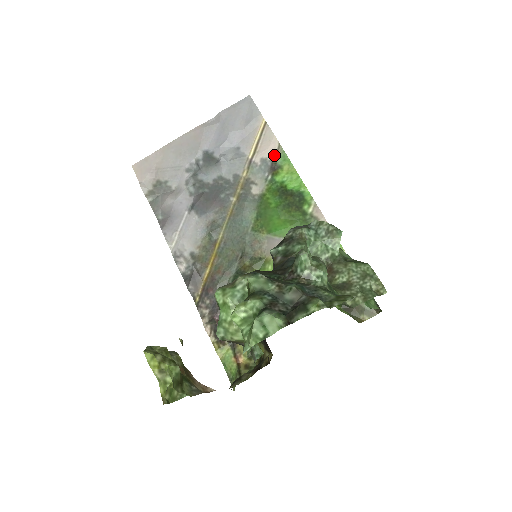
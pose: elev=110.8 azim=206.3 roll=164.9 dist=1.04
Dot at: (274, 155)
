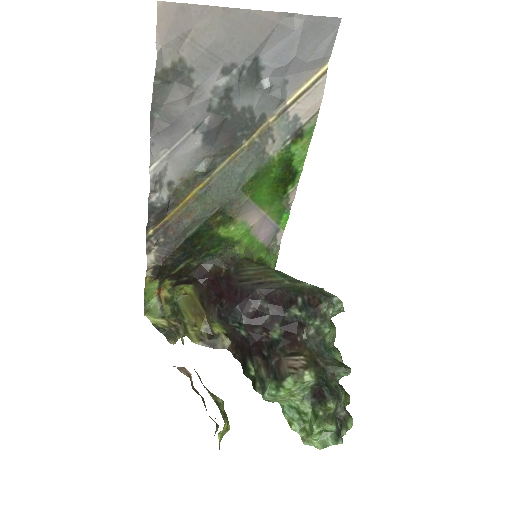
Dot at: (307, 120)
